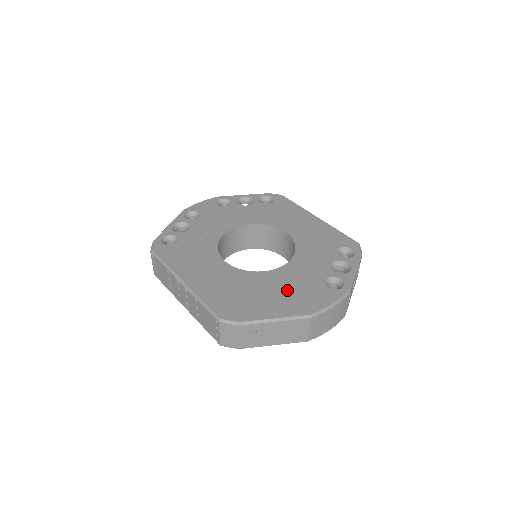
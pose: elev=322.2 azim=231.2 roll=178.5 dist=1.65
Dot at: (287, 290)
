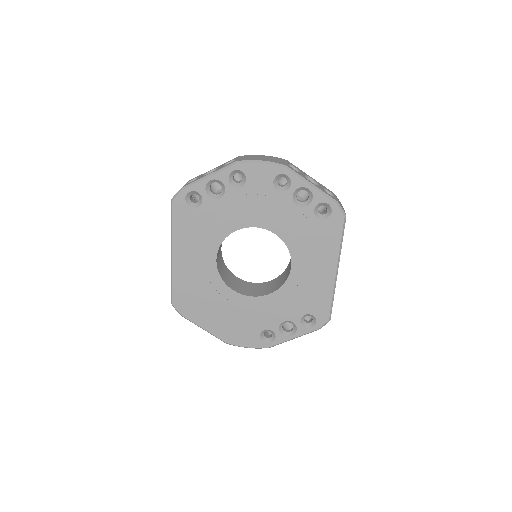
Dot at: (232, 317)
